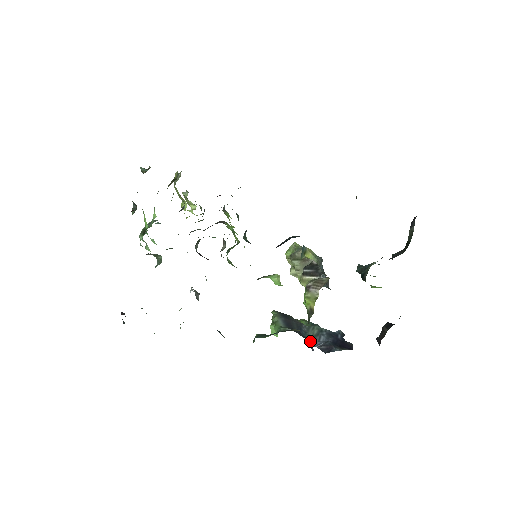
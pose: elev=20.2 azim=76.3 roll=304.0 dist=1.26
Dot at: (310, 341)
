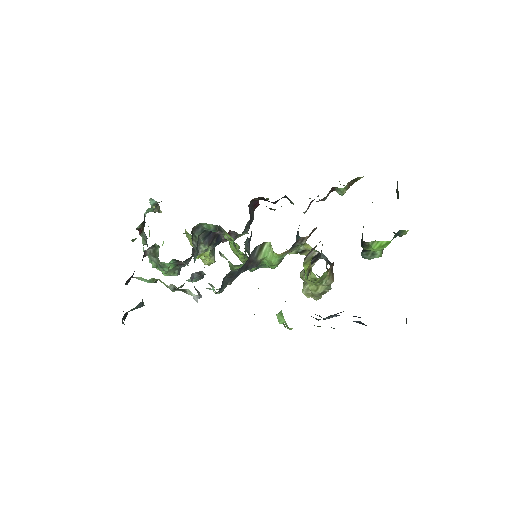
Dot at: occluded
